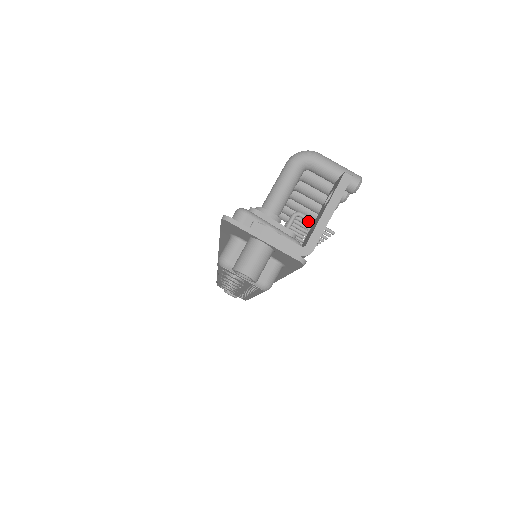
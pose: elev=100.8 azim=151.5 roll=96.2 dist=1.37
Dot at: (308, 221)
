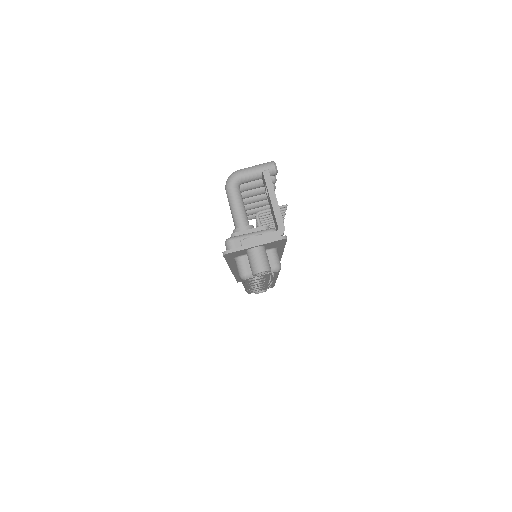
Dot at: occluded
